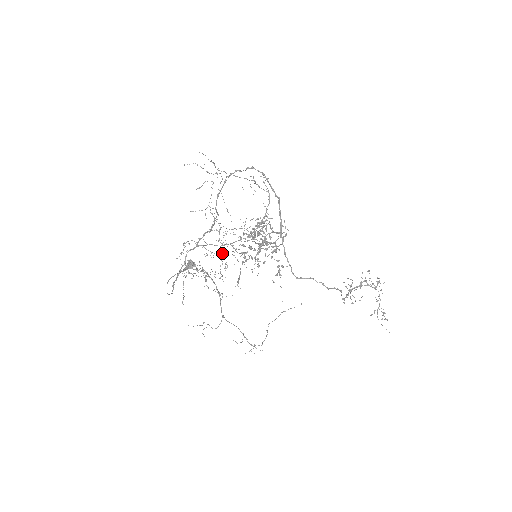
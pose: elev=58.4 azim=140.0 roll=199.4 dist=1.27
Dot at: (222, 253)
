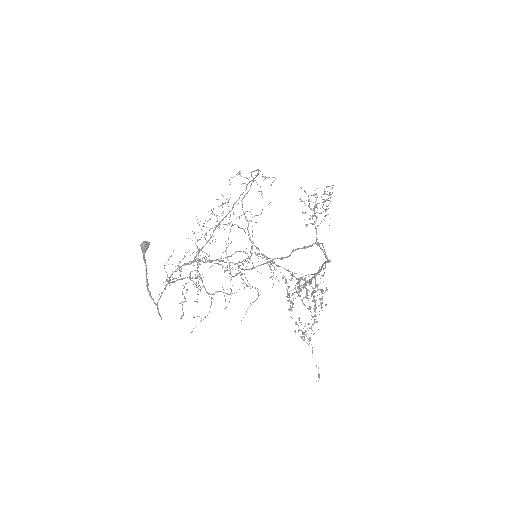
Dot at: (217, 263)
